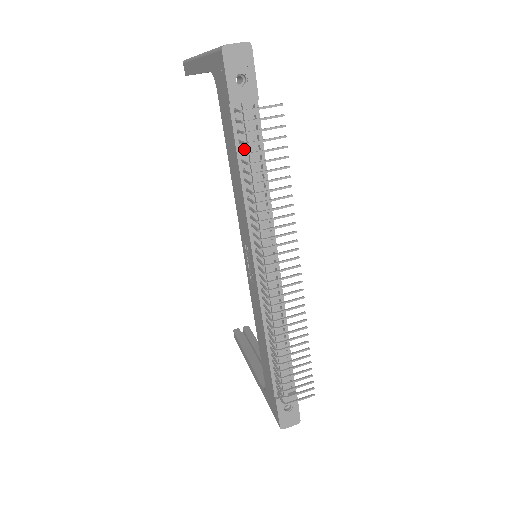
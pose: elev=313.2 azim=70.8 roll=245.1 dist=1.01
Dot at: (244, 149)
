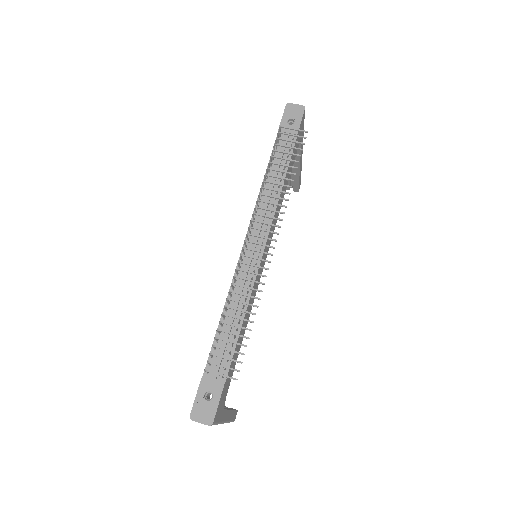
Dot at: (276, 159)
